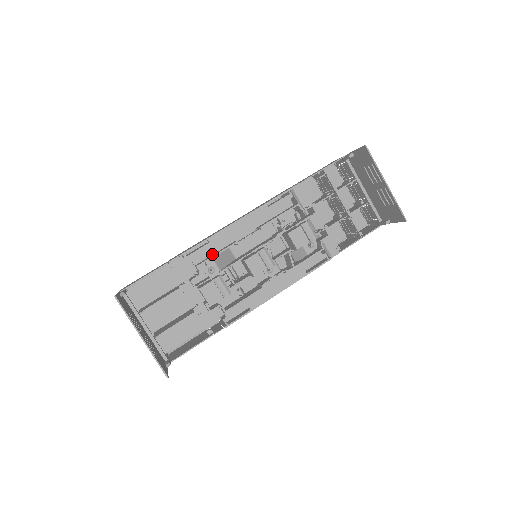
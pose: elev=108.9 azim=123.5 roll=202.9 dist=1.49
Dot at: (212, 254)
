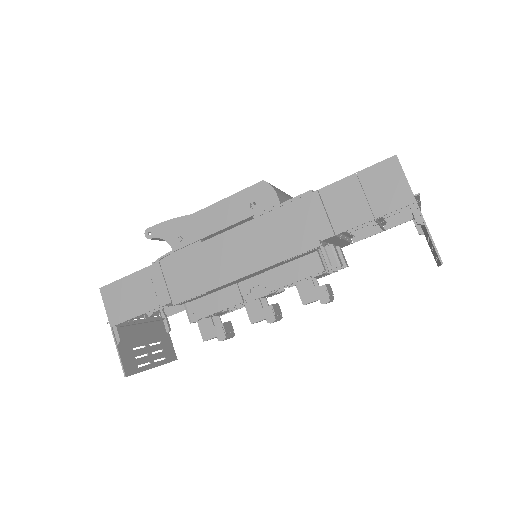
Dot at: (210, 294)
